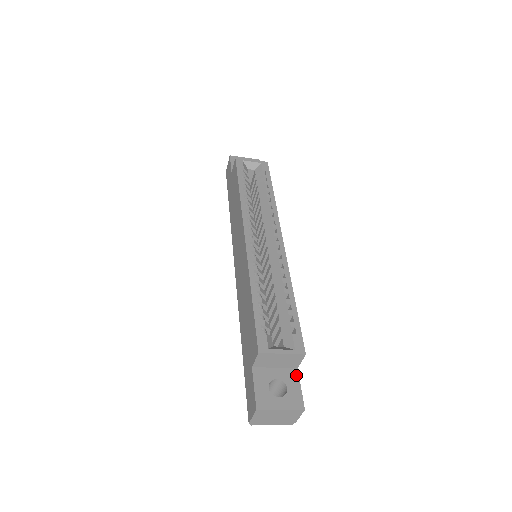
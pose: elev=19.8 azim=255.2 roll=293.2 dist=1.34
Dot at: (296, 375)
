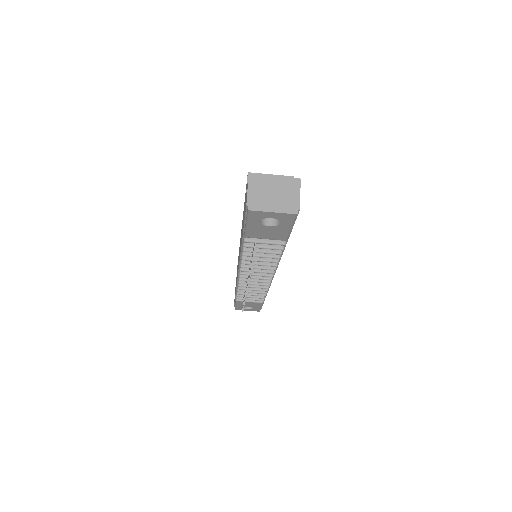
Dot at: occluded
